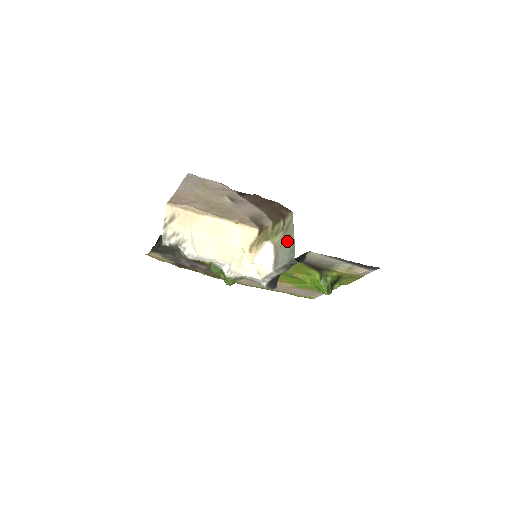
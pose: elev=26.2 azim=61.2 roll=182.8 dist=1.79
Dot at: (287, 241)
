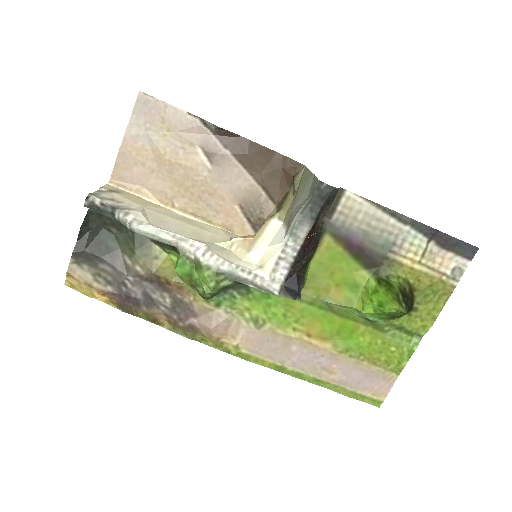
Dot at: (302, 188)
